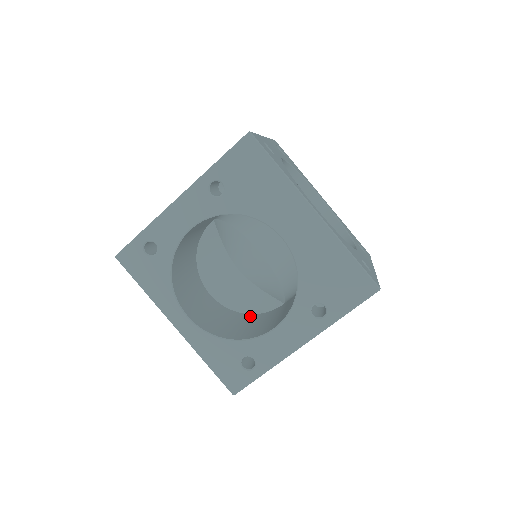
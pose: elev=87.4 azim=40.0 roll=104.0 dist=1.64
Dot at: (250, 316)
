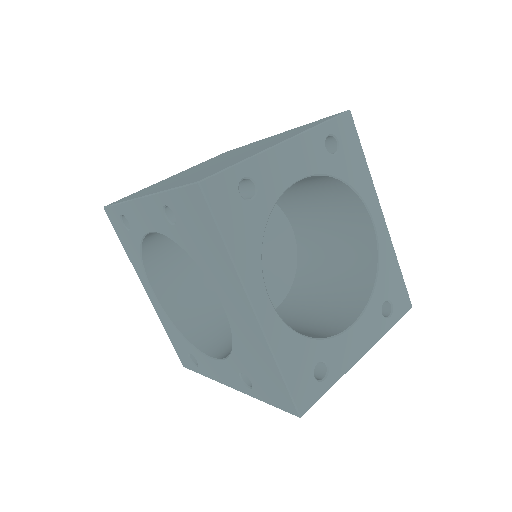
Dot at: occluded
